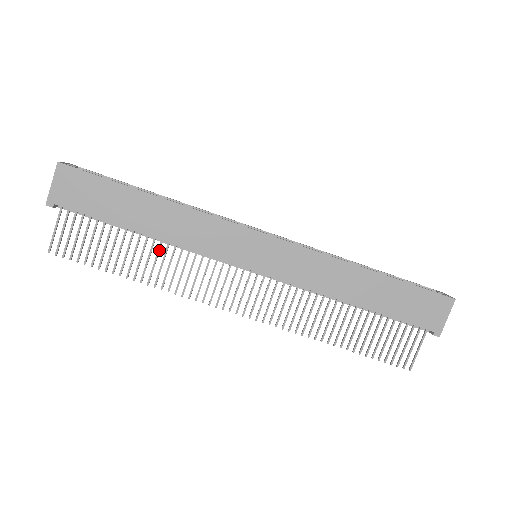
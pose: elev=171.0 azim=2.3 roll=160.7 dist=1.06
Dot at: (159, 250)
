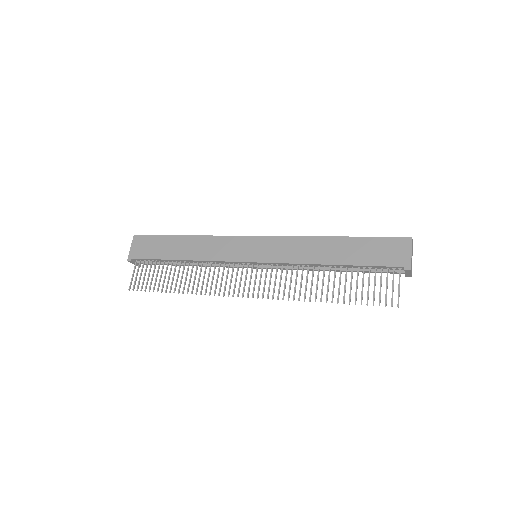
Dot at: (192, 269)
